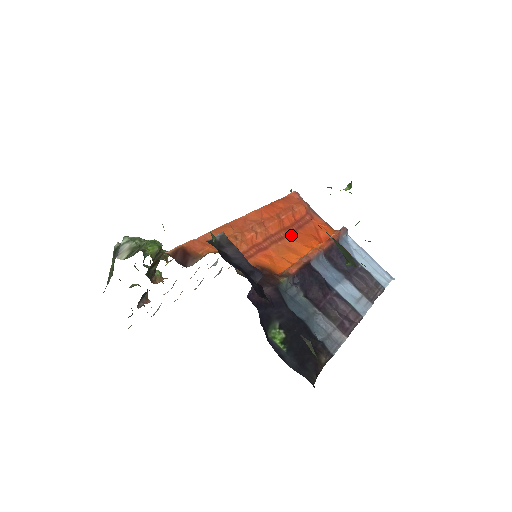
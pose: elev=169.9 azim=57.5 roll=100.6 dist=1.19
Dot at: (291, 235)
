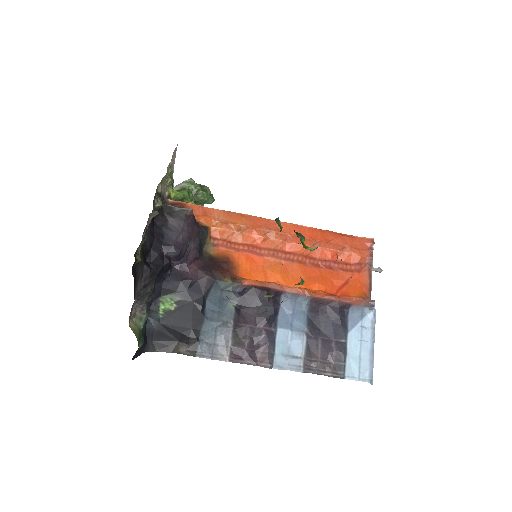
Dot at: (306, 265)
